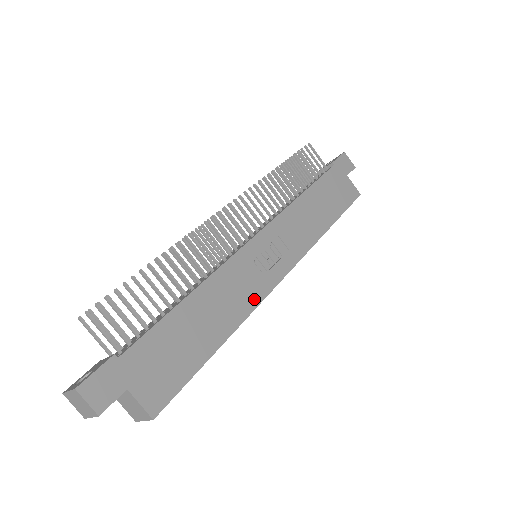
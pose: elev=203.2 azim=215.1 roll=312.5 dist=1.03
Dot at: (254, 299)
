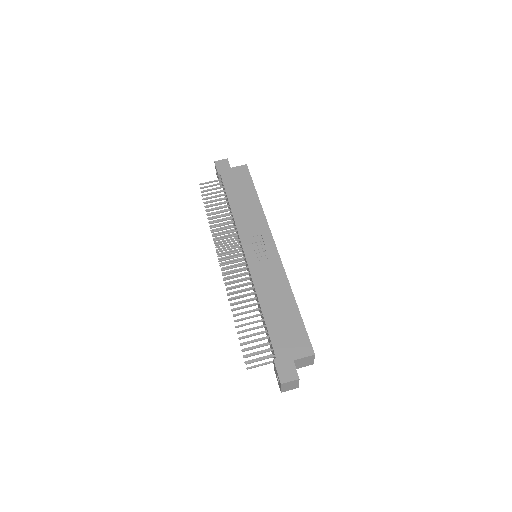
Dot at: (280, 271)
